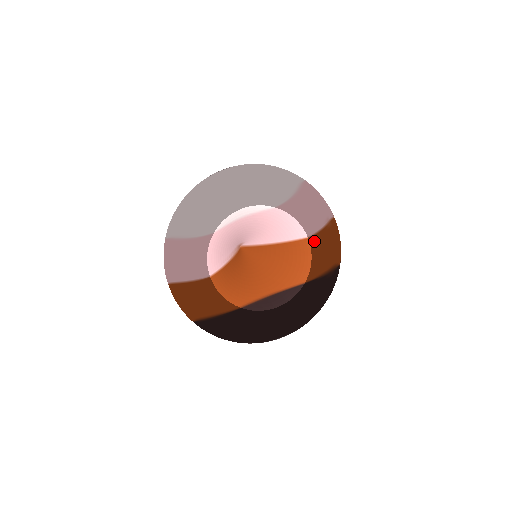
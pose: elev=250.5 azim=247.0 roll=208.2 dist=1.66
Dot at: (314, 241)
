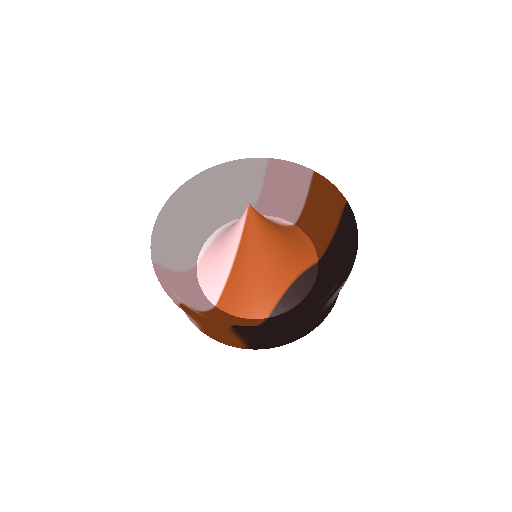
Dot at: (302, 223)
